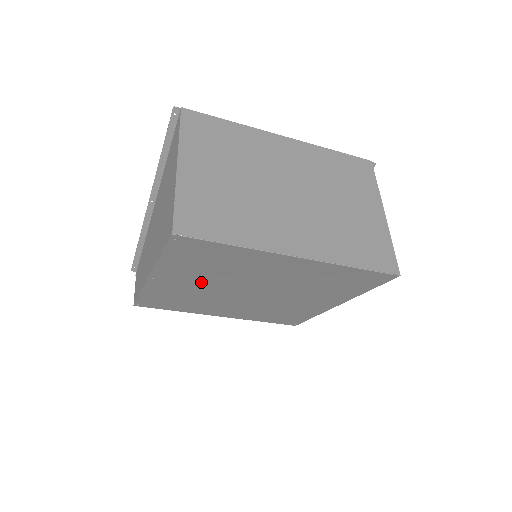
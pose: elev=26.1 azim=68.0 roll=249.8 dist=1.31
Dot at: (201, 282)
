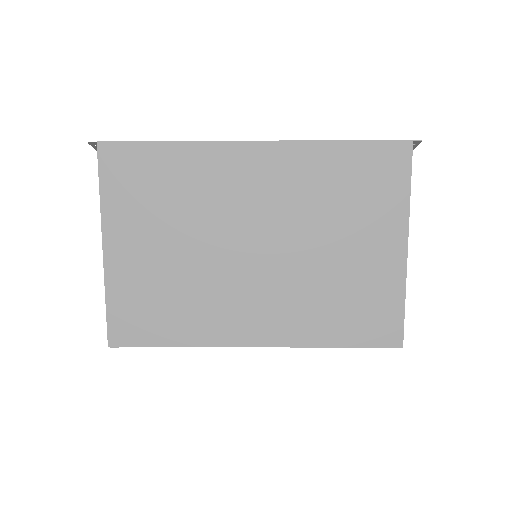
Dot at: occluded
